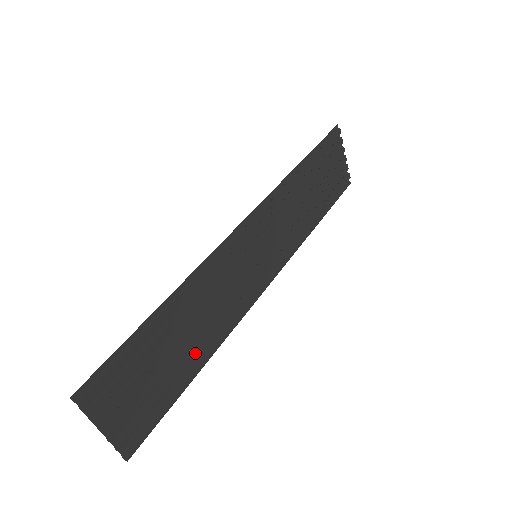
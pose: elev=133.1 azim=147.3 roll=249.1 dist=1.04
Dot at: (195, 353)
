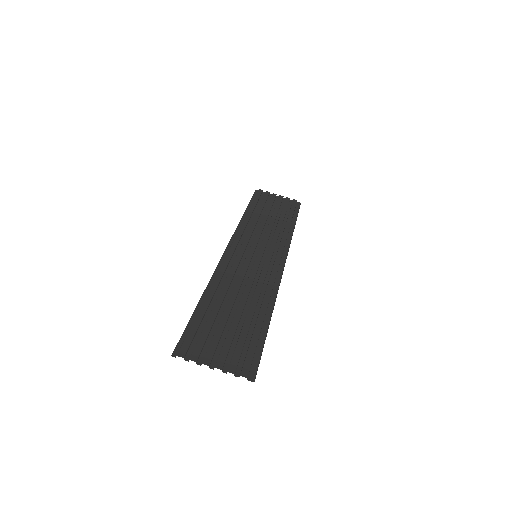
Dot at: (257, 313)
